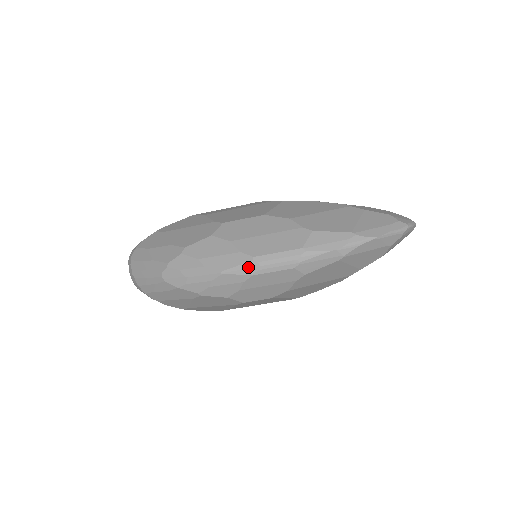
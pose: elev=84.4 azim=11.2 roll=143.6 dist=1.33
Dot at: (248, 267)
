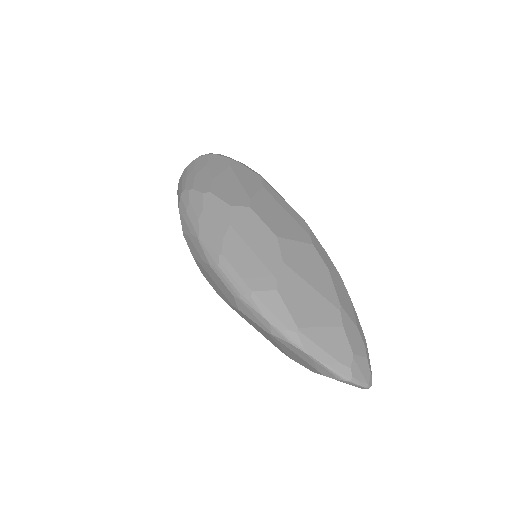
Dot at: (212, 256)
